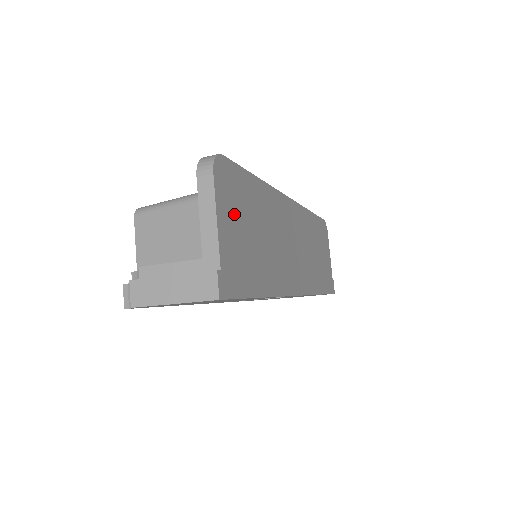
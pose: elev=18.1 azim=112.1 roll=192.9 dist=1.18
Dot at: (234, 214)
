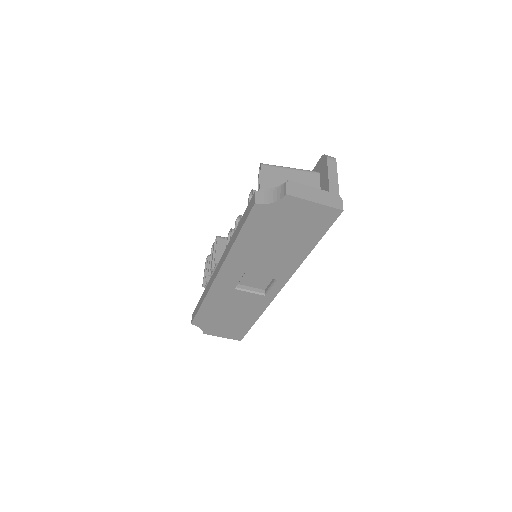
Dot at: occluded
